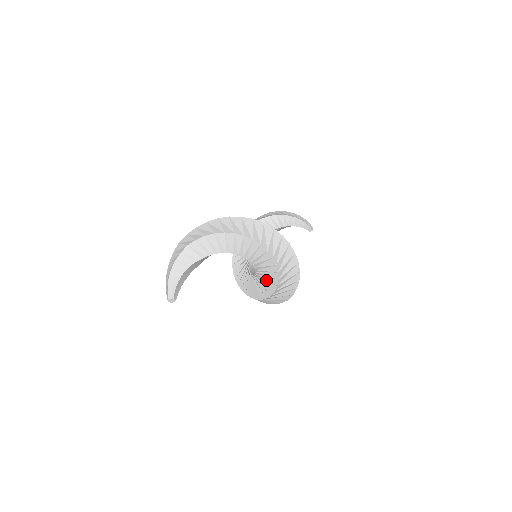
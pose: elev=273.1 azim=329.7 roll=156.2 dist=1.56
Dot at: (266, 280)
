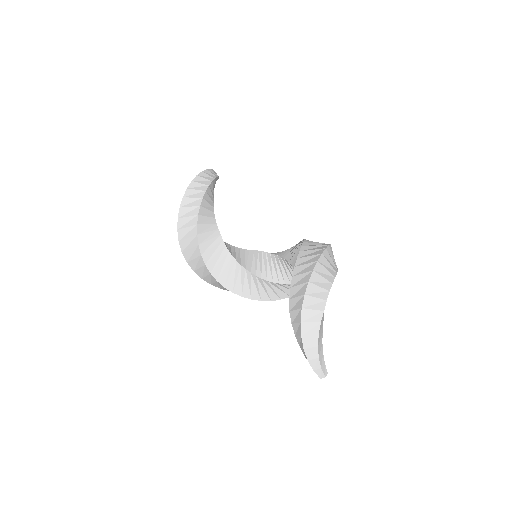
Dot at: occluded
